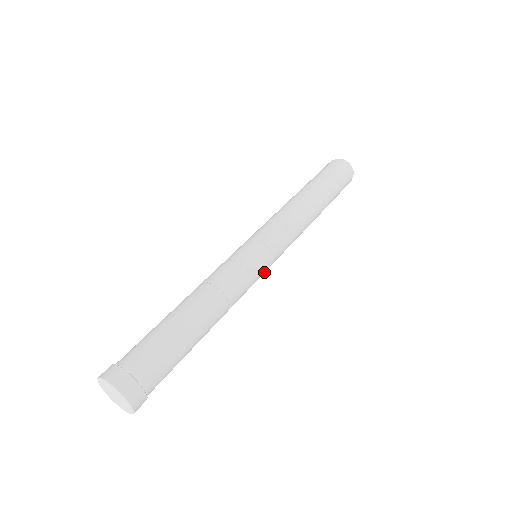
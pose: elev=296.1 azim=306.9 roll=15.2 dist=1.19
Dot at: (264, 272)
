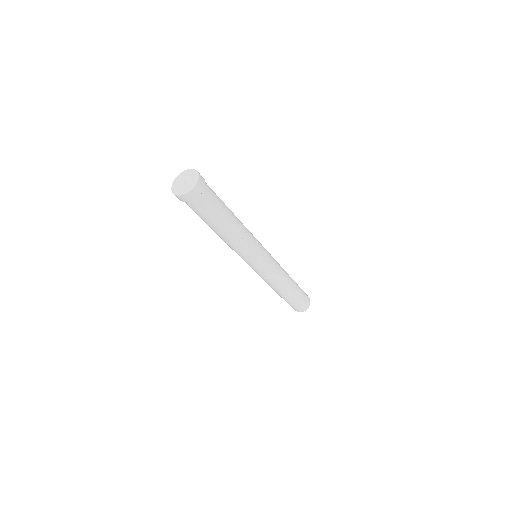
Dot at: (261, 259)
